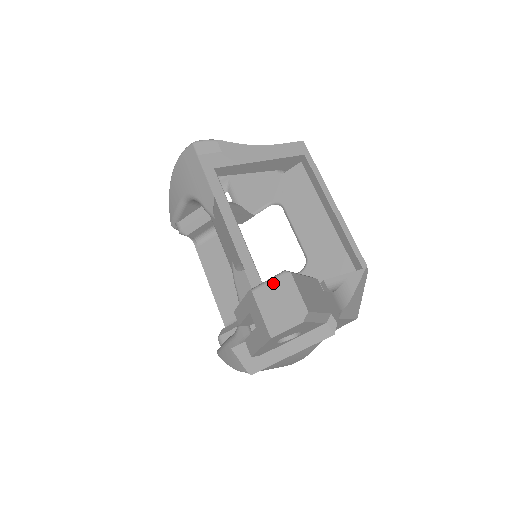
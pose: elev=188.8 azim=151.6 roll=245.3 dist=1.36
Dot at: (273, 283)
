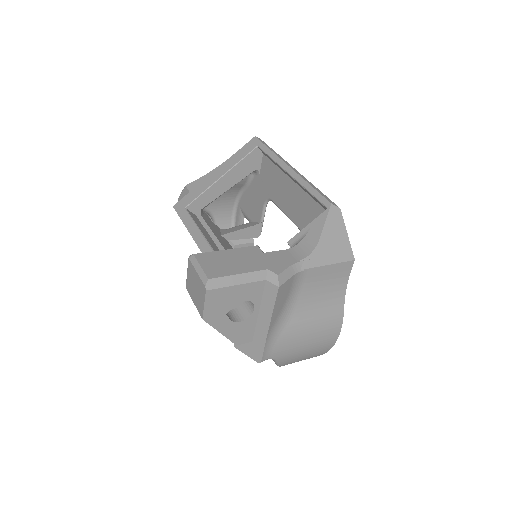
Dot at: (188, 271)
